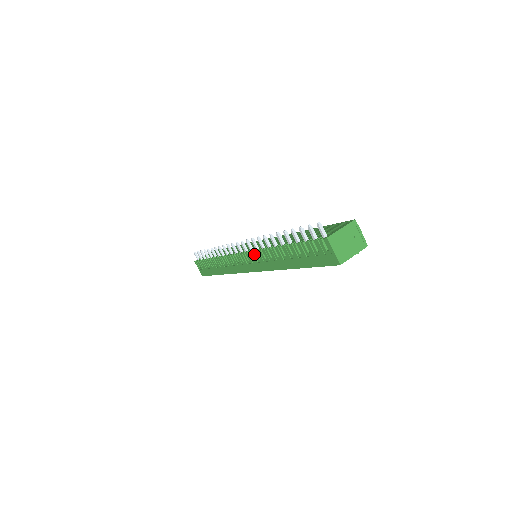
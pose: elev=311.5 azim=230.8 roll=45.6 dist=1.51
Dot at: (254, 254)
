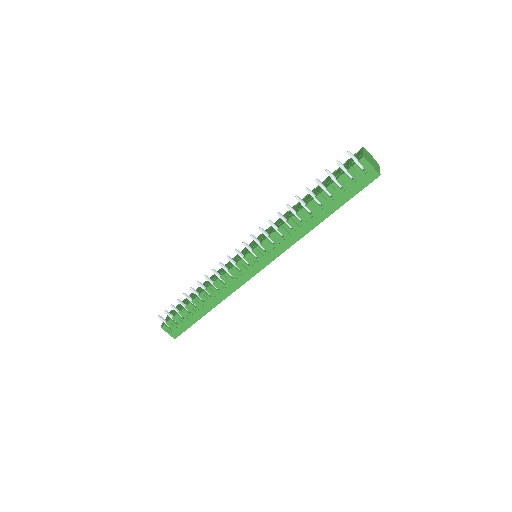
Dot at: (266, 243)
